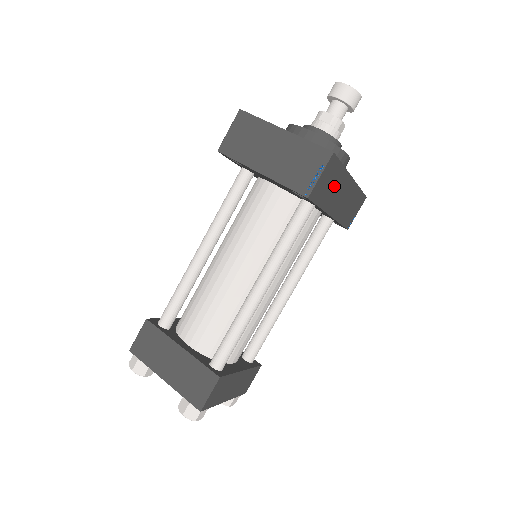
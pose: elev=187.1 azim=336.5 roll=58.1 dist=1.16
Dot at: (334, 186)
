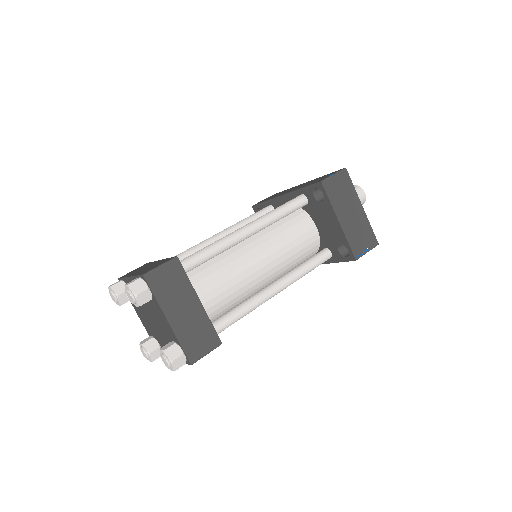
Dot at: occluded
